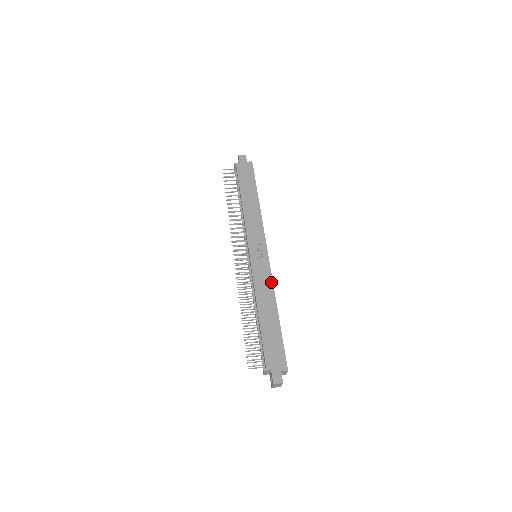
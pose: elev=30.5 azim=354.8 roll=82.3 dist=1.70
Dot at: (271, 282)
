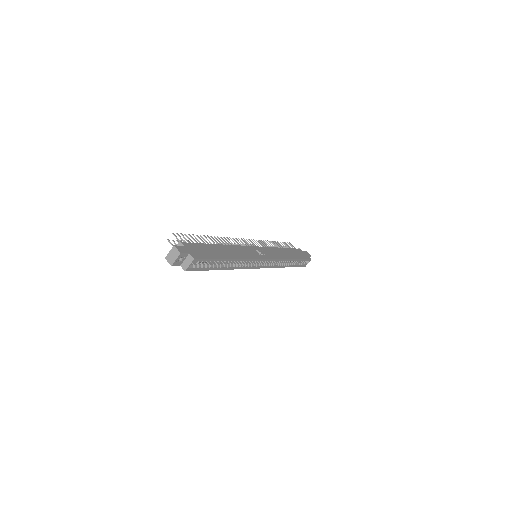
Dot at: (250, 257)
